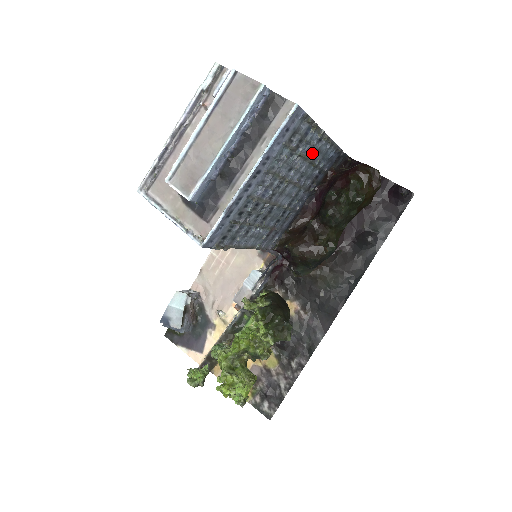
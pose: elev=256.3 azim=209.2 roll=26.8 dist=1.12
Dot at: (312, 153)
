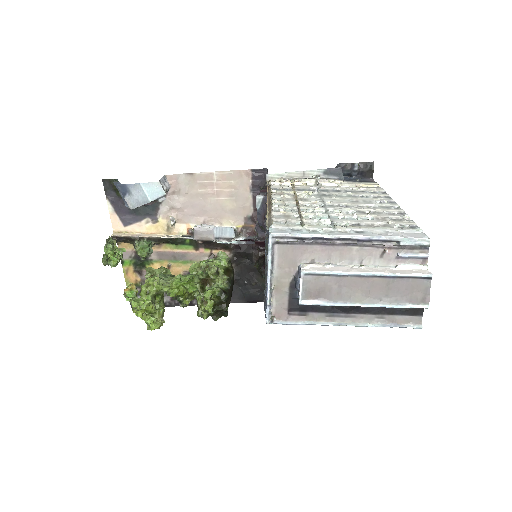
Dot at: occluded
